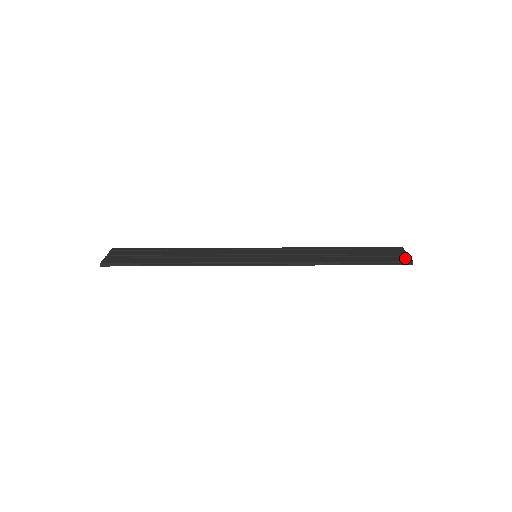
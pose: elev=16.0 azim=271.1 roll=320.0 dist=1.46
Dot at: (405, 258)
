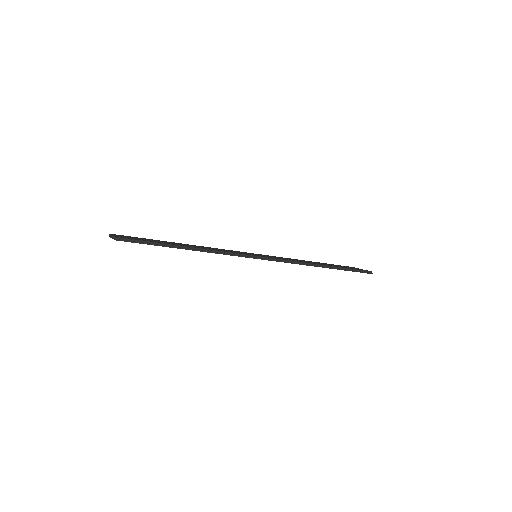
Dot at: occluded
